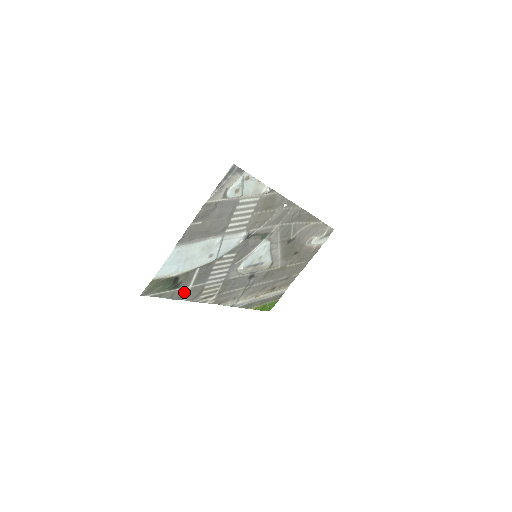
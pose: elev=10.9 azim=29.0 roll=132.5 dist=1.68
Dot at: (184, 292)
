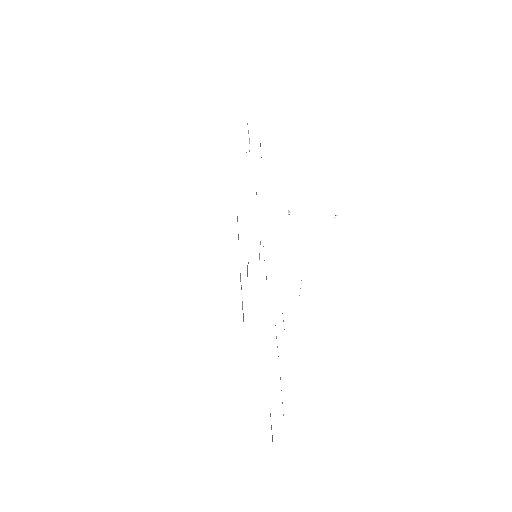
Dot at: occluded
